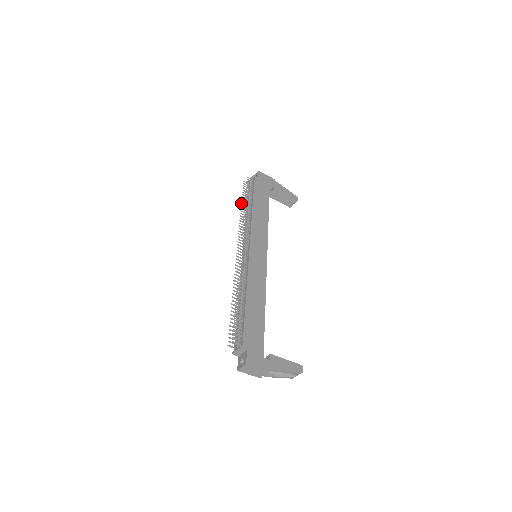
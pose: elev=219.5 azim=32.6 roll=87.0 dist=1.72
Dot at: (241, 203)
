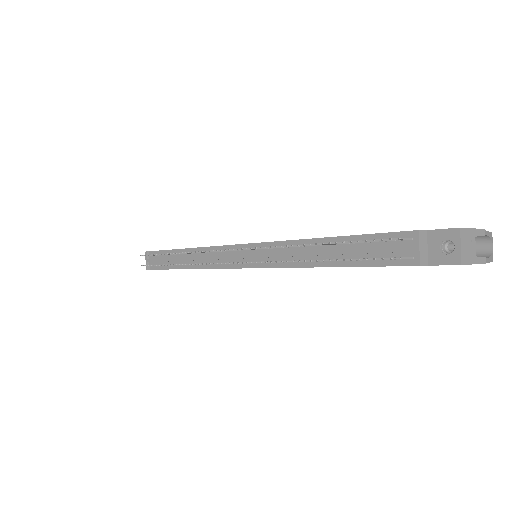
Dot at: (166, 265)
